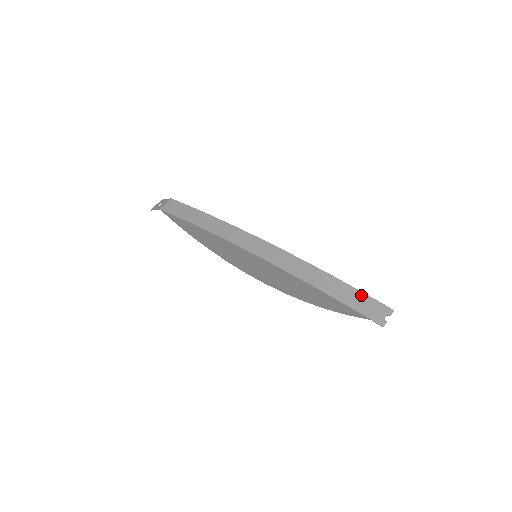
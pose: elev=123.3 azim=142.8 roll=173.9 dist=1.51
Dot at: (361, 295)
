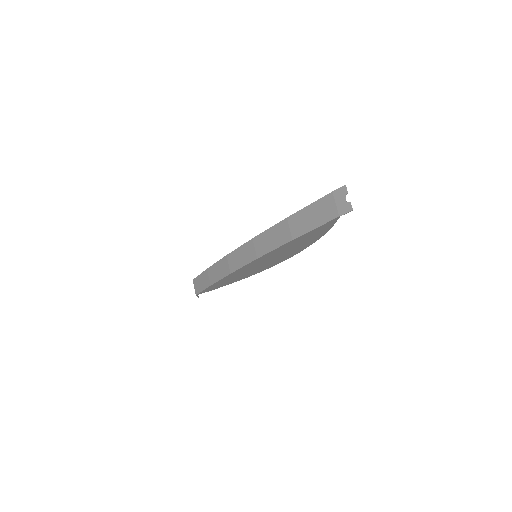
Dot at: (316, 206)
